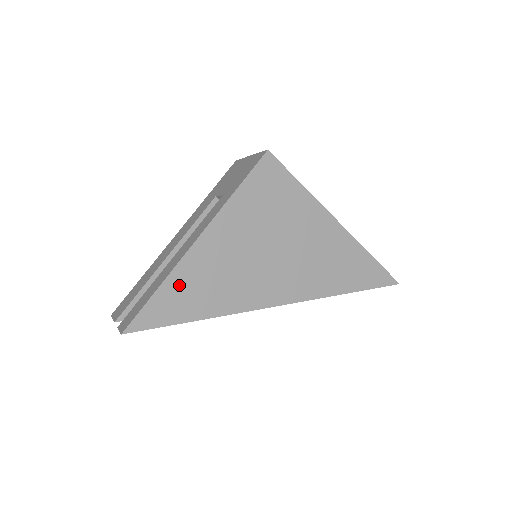
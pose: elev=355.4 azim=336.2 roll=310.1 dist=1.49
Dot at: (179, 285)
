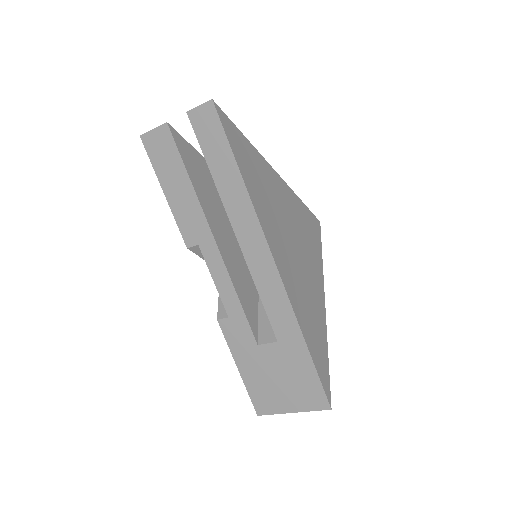
Dot at: (252, 156)
